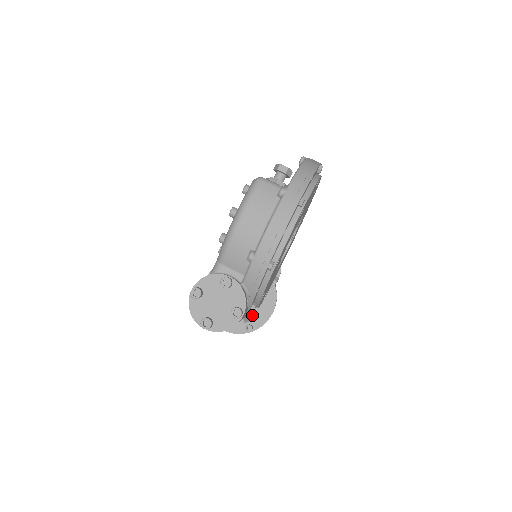
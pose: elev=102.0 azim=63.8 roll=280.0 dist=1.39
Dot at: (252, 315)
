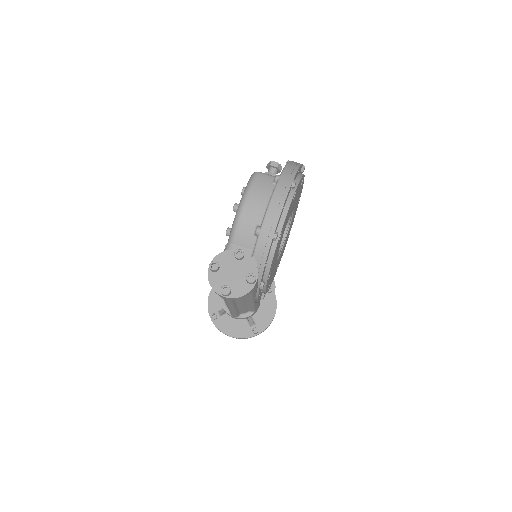
Dot at: (256, 319)
